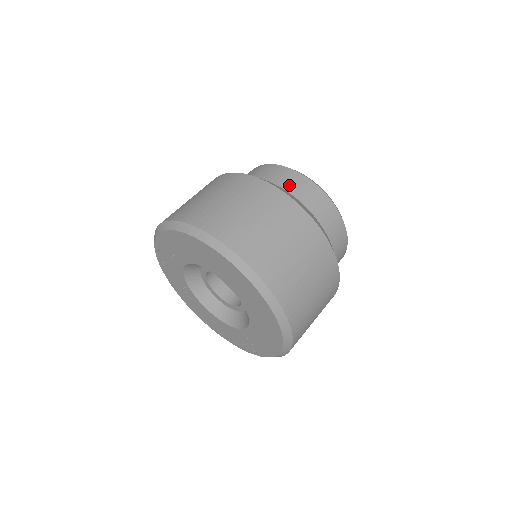
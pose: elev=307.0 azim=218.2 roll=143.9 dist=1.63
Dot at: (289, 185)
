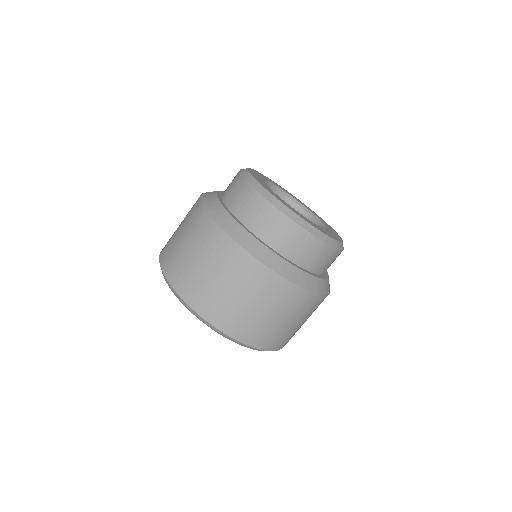
Dot at: (289, 245)
